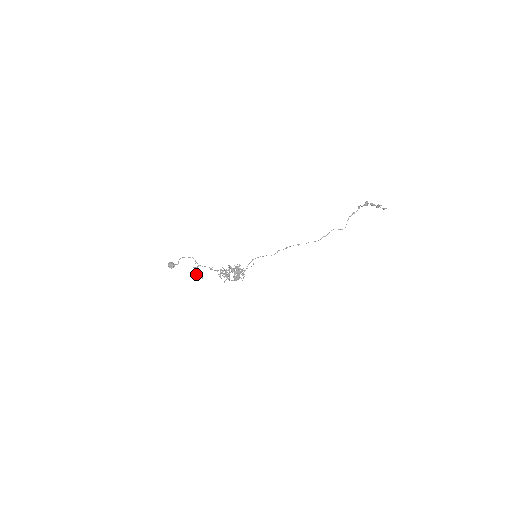
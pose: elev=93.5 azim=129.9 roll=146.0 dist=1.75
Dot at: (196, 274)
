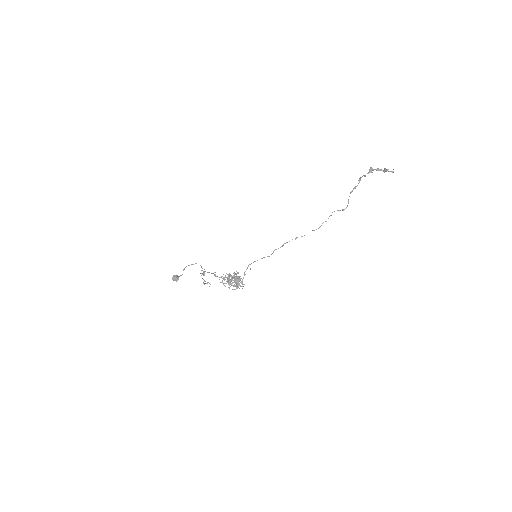
Dot at: (203, 282)
